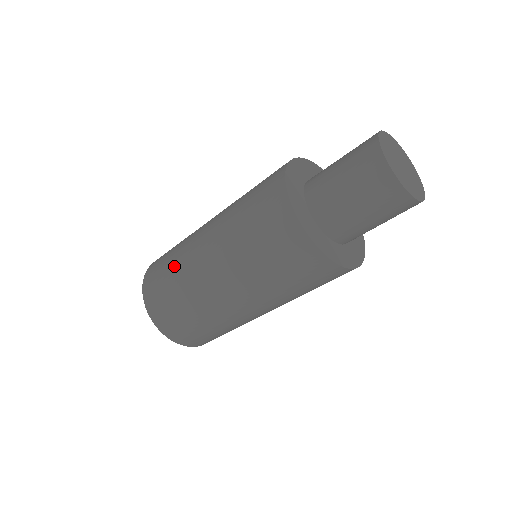
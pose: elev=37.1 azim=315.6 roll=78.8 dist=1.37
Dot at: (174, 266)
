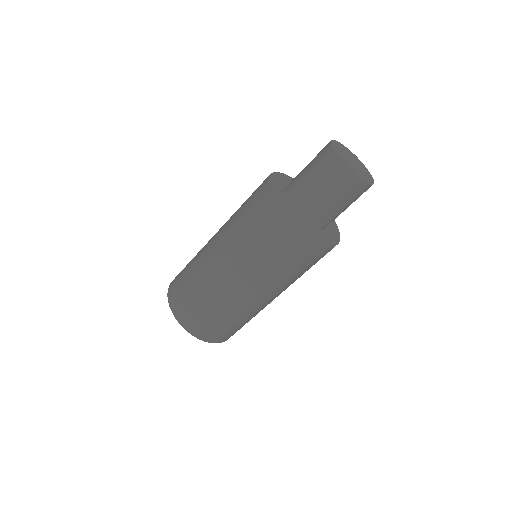
Dot at: (197, 286)
